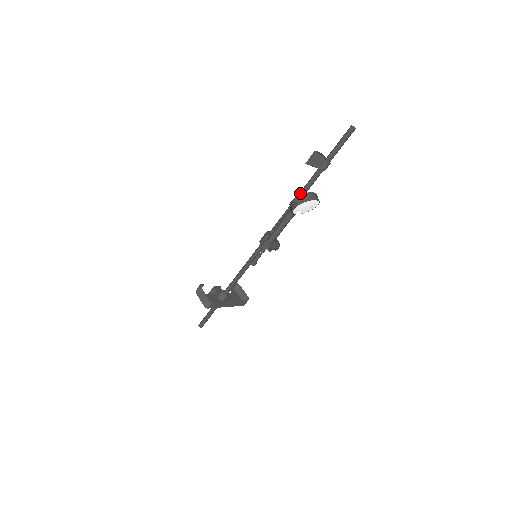
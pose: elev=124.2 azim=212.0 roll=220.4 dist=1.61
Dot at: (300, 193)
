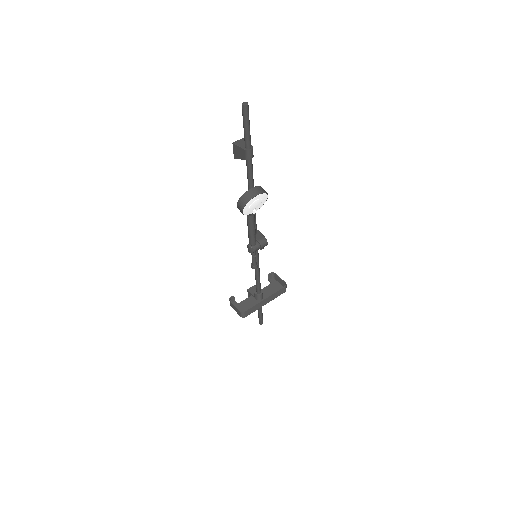
Dot at: (248, 188)
